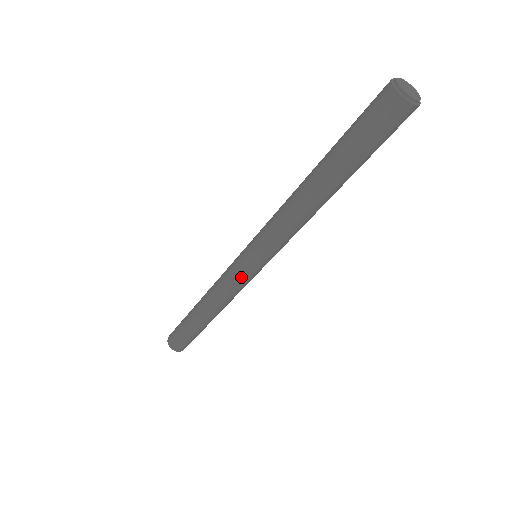
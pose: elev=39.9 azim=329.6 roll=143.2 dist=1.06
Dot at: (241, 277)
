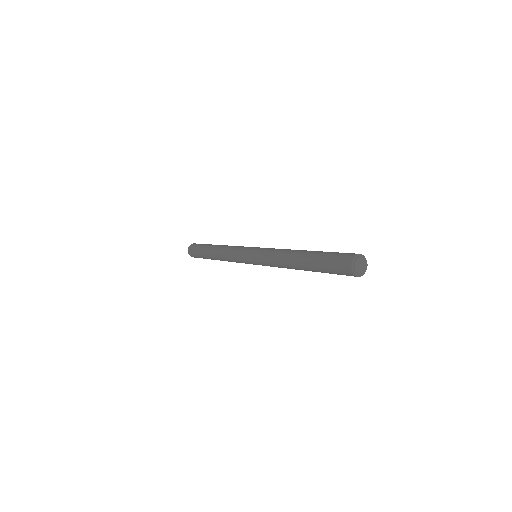
Dot at: occluded
